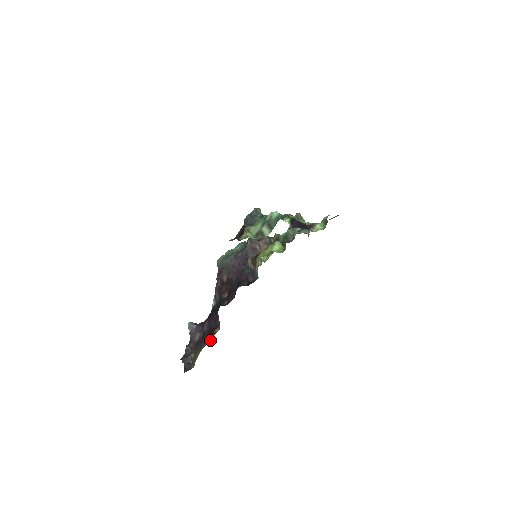
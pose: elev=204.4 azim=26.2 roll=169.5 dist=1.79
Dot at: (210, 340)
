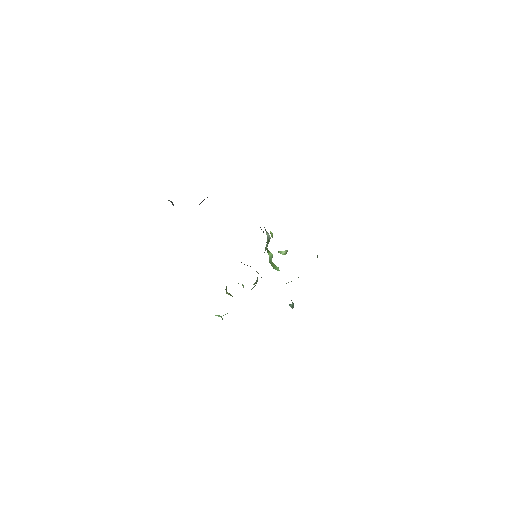
Dot at: occluded
